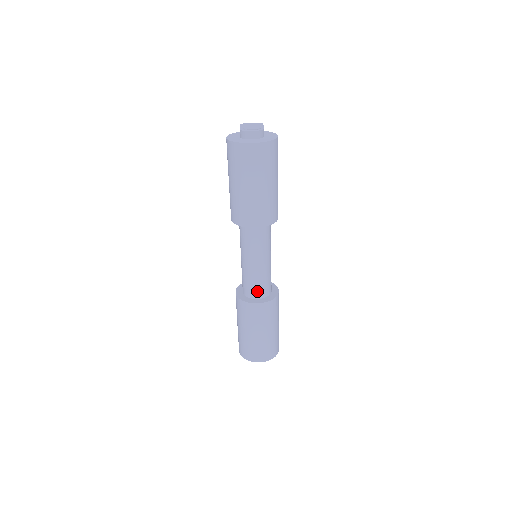
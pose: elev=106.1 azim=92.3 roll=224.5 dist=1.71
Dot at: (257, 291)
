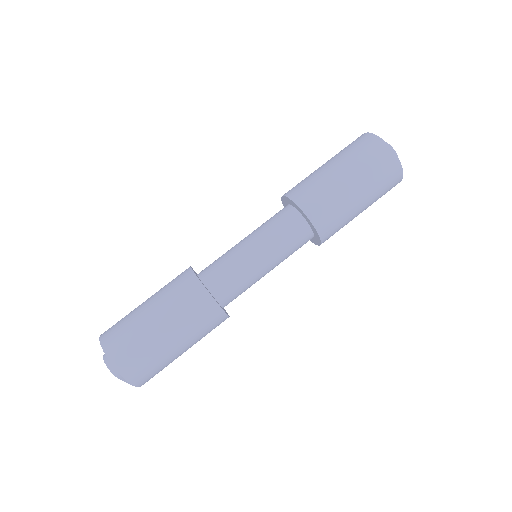
Dot at: (213, 273)
